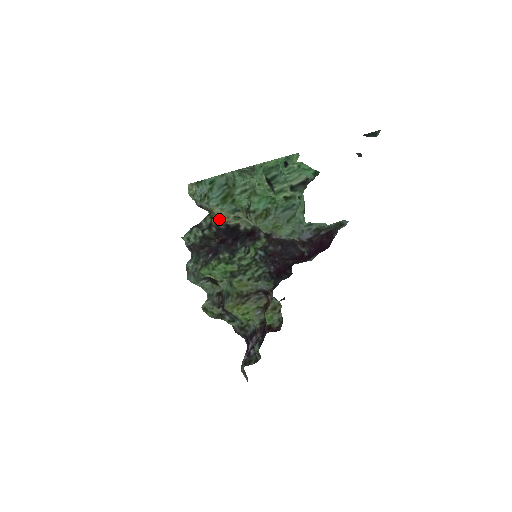
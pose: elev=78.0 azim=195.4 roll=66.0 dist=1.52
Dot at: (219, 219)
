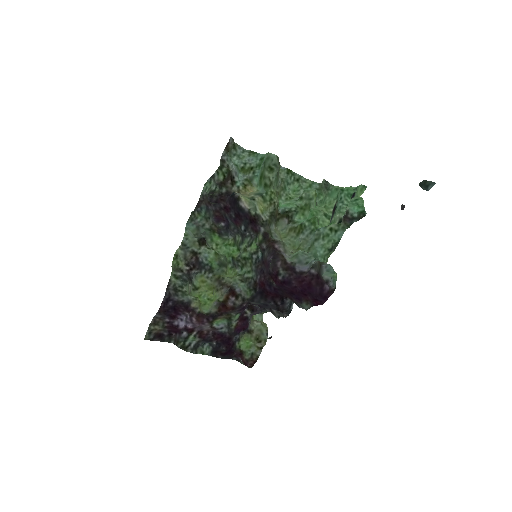
Dot at: (243, 192)
